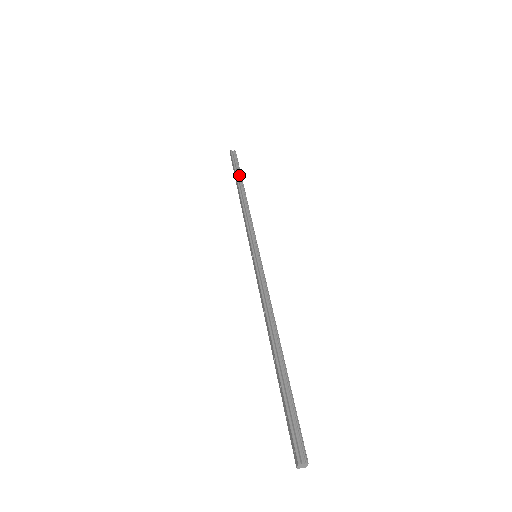
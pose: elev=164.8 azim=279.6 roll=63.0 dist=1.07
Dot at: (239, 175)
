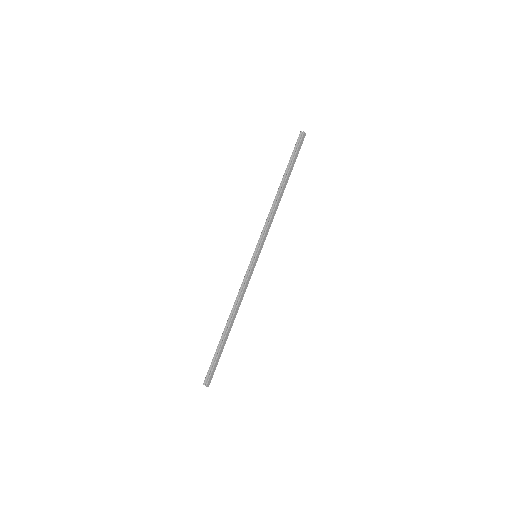
Dot at: (289, 168)
